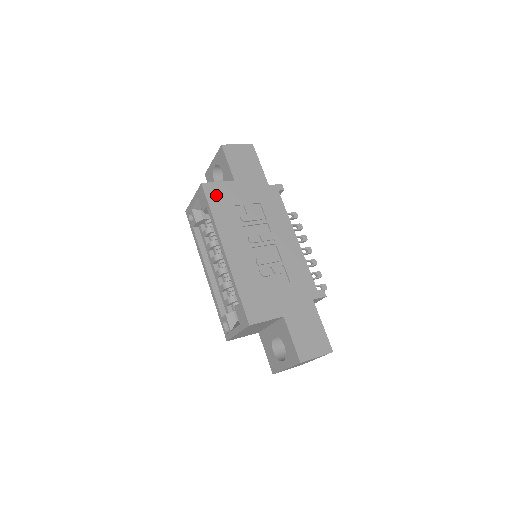
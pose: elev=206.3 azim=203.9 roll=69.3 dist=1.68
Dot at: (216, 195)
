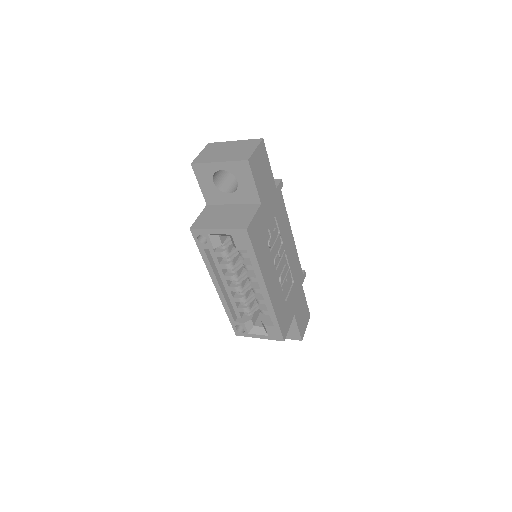
Dot at: (256, 235)
